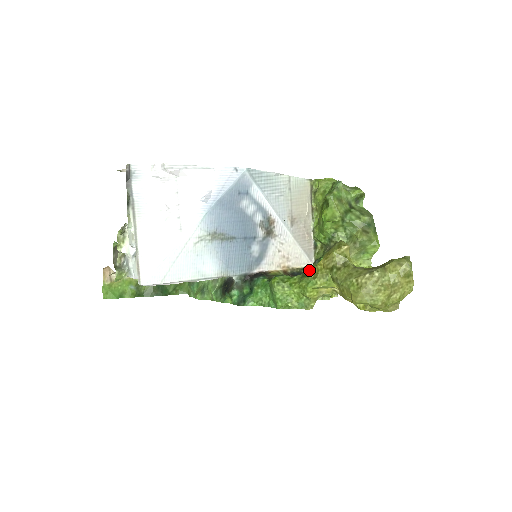
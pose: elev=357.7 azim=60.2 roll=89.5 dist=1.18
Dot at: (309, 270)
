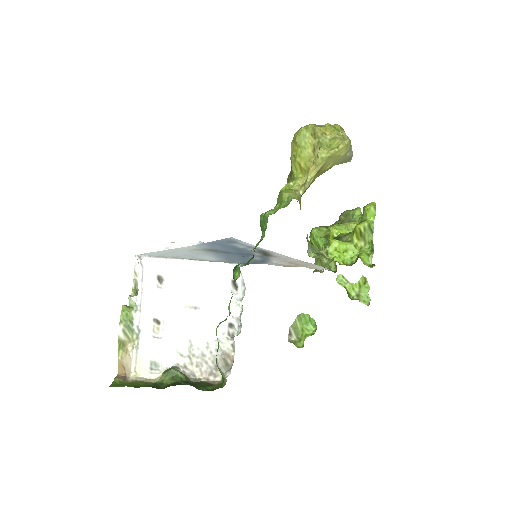
Dot at: occluded
